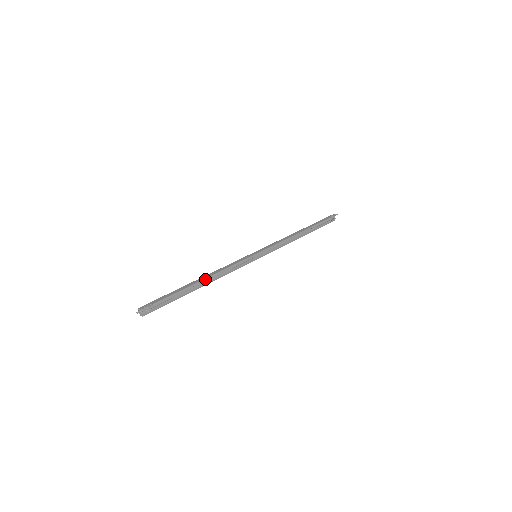
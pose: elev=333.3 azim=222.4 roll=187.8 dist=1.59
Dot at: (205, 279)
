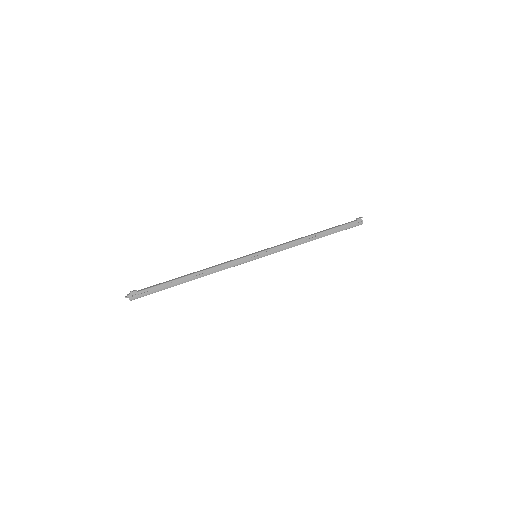
Dot at: (194, 273)
